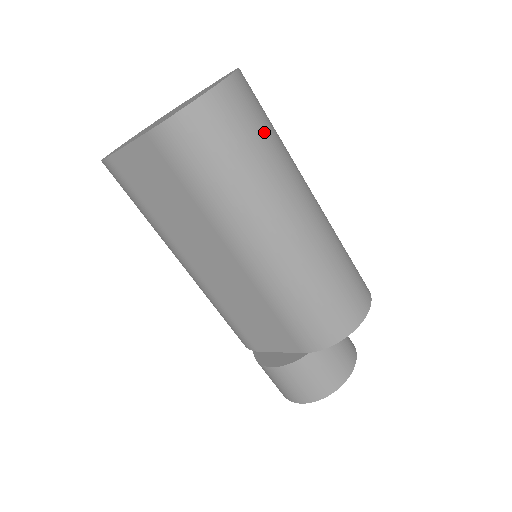
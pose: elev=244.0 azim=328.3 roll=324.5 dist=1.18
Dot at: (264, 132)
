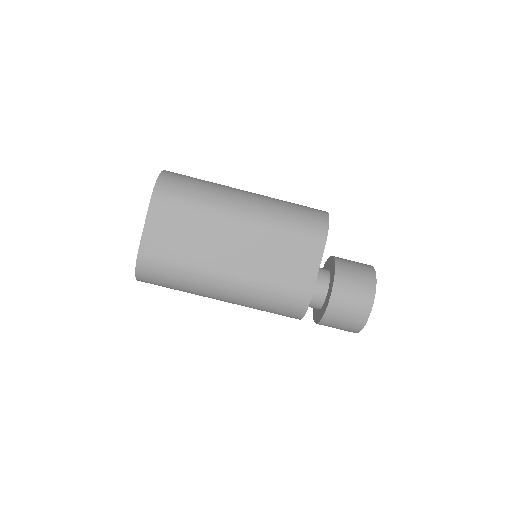
Dot at: occluded
